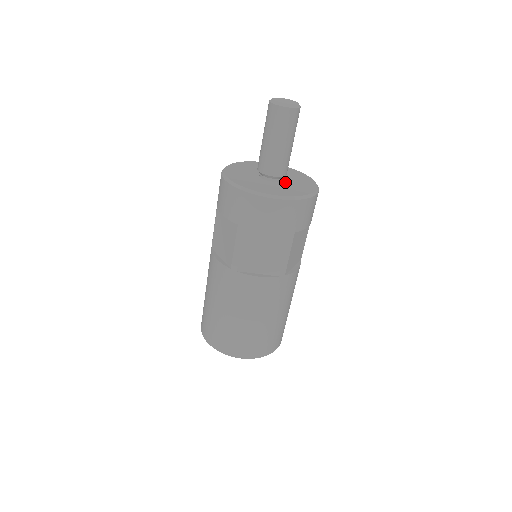
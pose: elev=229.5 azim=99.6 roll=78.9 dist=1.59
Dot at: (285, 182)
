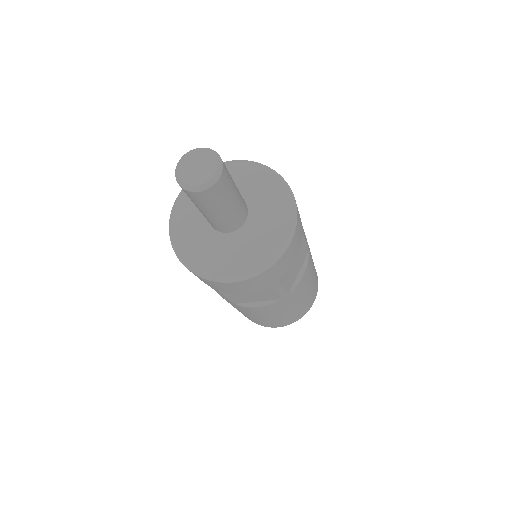
Dot at: (249, 225)
